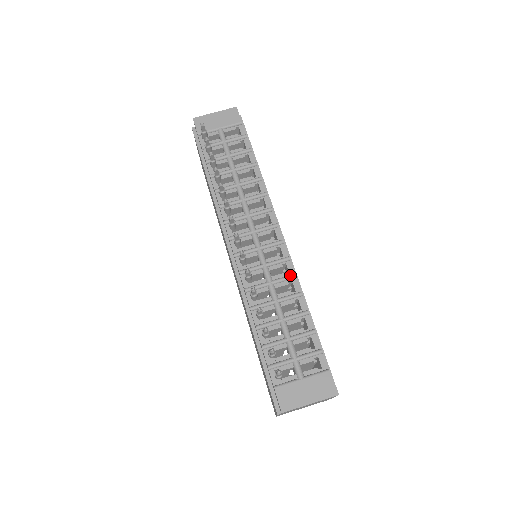
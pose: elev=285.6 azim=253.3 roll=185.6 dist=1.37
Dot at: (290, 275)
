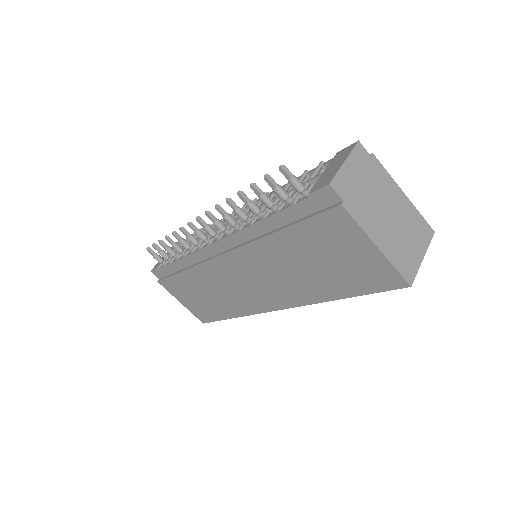
Dot at: occluded
